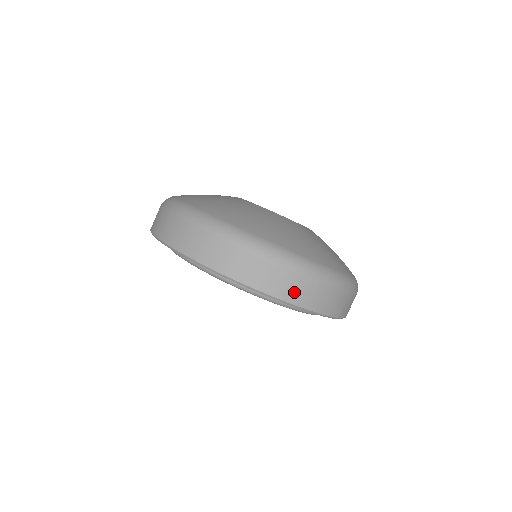
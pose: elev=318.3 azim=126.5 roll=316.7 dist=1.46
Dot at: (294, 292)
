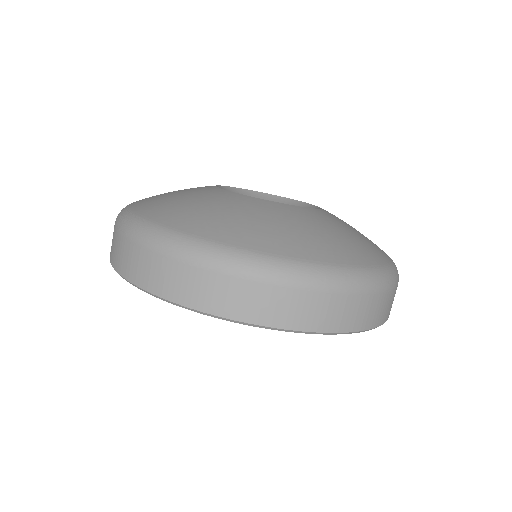
Dot at: (170, 284)
